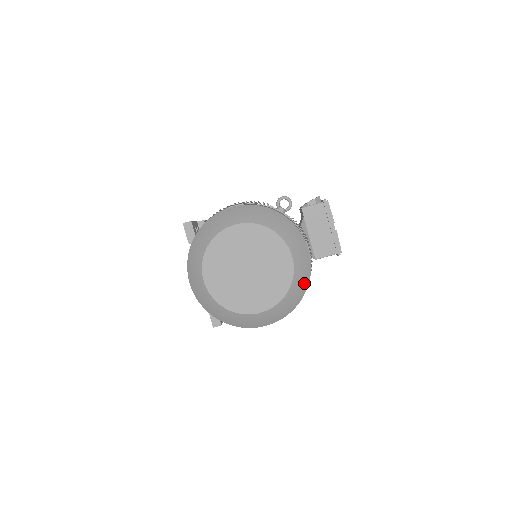
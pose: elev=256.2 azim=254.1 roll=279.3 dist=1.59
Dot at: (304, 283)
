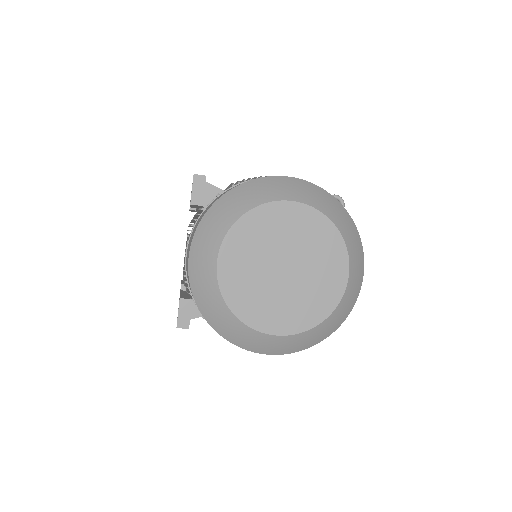
Dot at: (343, 316)
